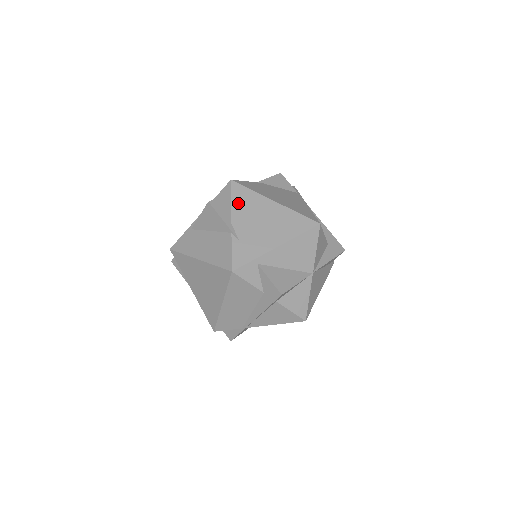
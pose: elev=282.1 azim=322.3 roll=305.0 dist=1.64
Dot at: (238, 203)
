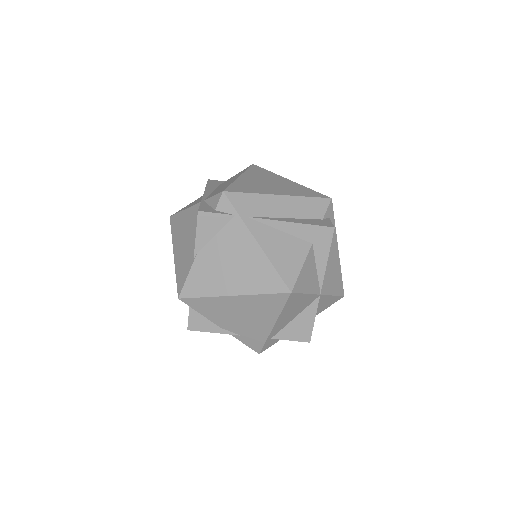
Dot at: (207, 313)
